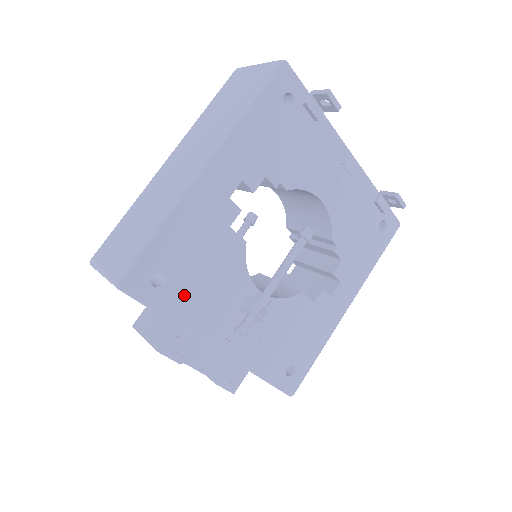
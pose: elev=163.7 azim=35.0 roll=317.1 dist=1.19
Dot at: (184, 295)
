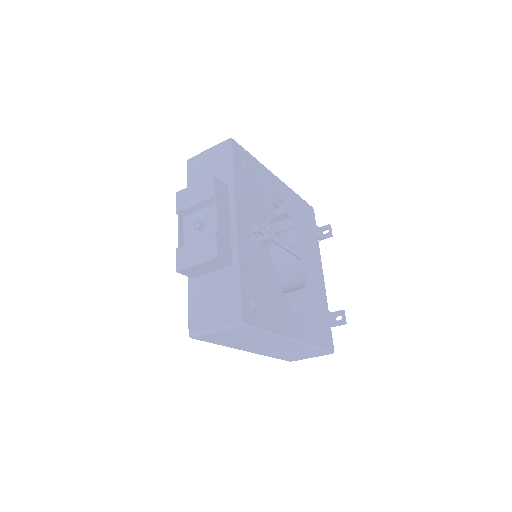
Dot at: (244, 181)
